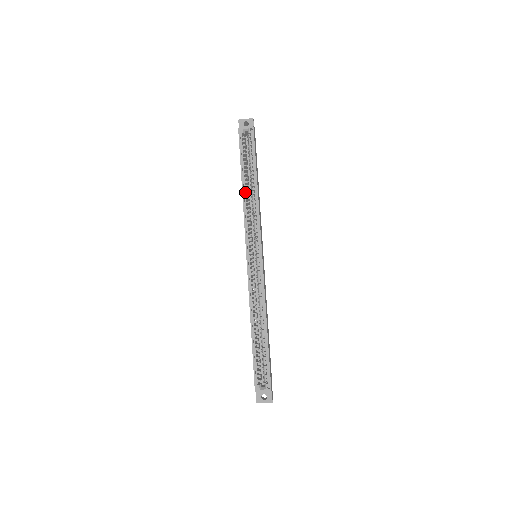
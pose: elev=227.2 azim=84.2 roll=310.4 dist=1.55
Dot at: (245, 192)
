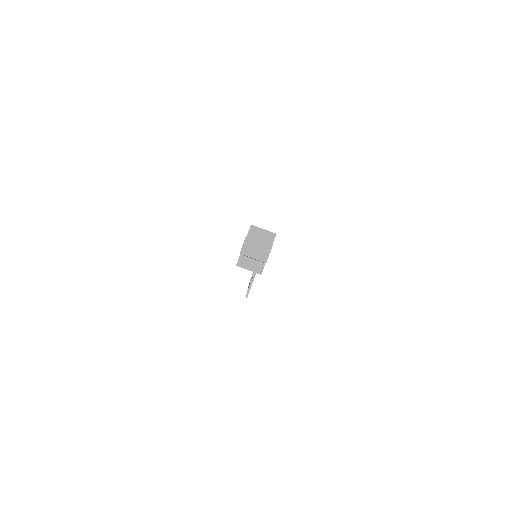
Dot at: occluded
